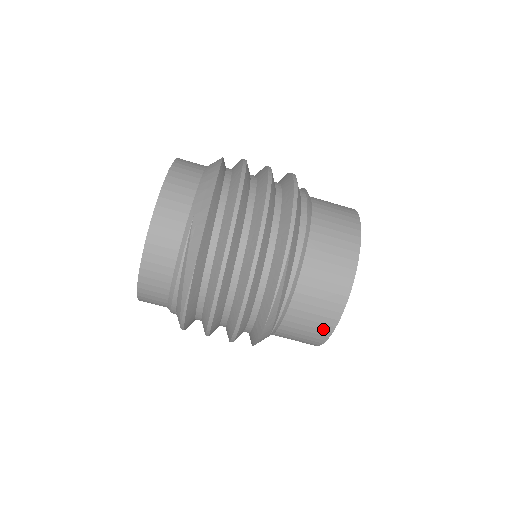
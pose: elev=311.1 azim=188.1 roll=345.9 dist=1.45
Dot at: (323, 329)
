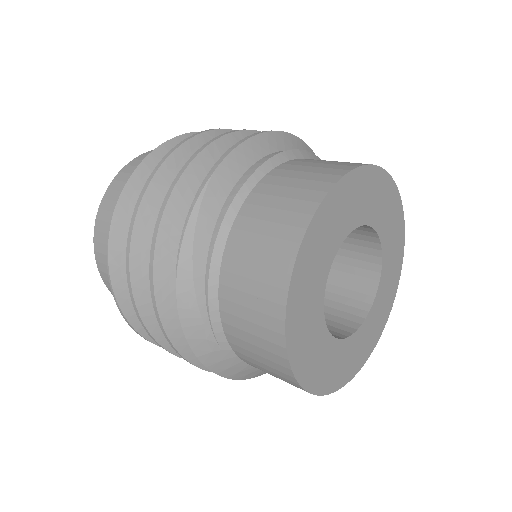
Dot at: (270, 327)
